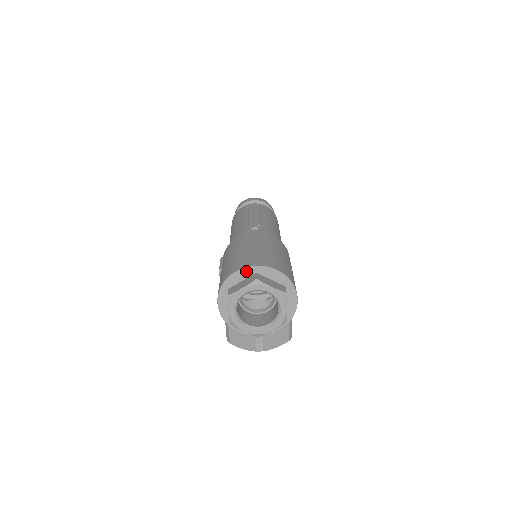
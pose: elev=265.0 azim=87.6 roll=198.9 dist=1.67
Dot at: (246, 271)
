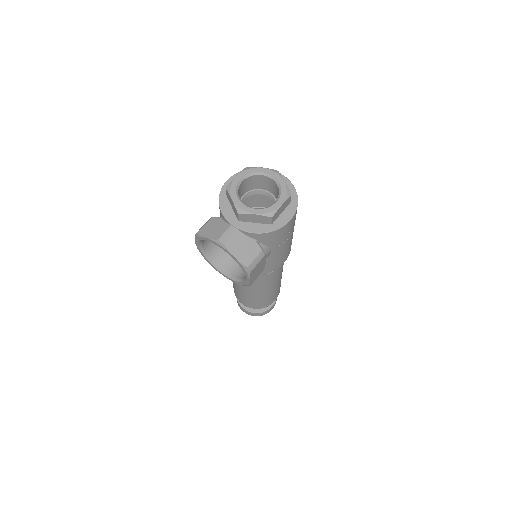
Dot at: occluded
